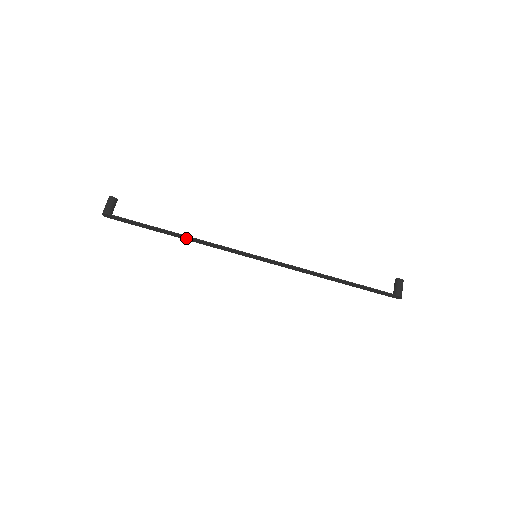
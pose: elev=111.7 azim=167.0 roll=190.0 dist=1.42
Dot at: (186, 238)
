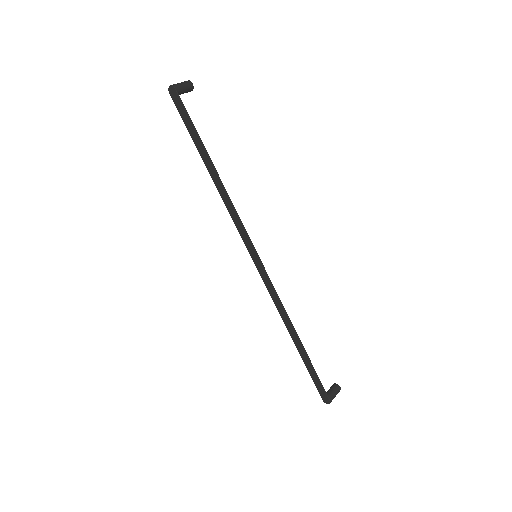
Dot at: (217, 181)
